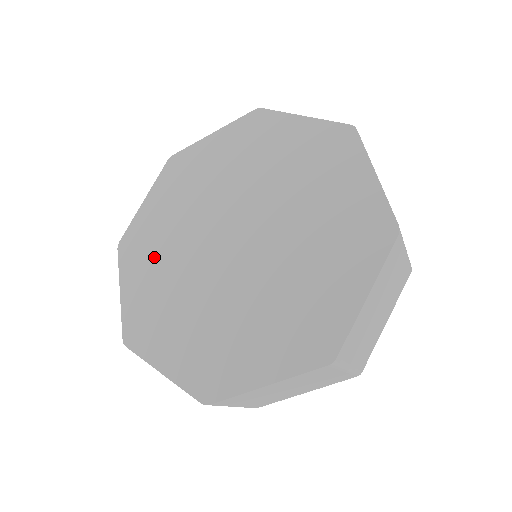
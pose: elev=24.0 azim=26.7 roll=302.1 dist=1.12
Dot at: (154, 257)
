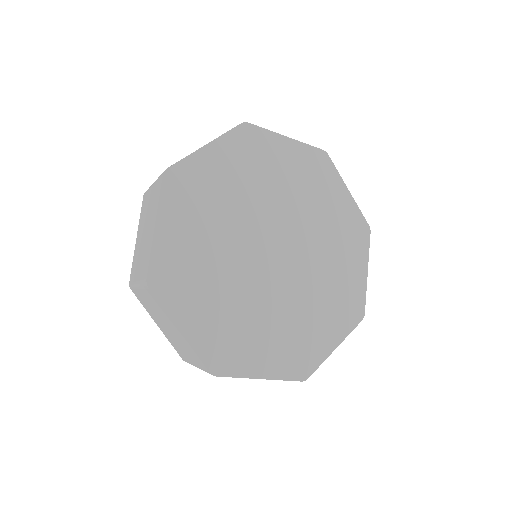
Dot at: (202, 216)
